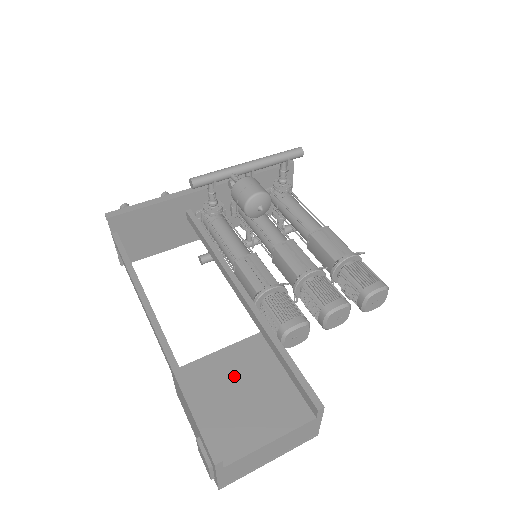
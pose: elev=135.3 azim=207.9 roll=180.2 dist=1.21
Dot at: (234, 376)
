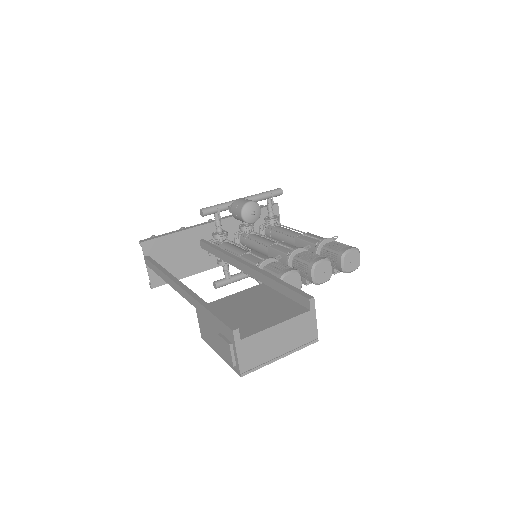
Dot at: (244, 303)
